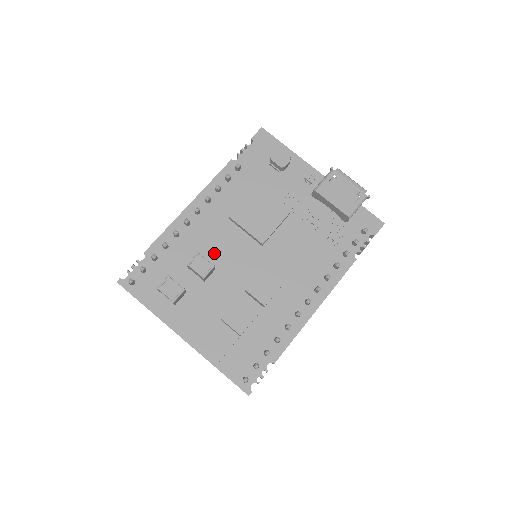
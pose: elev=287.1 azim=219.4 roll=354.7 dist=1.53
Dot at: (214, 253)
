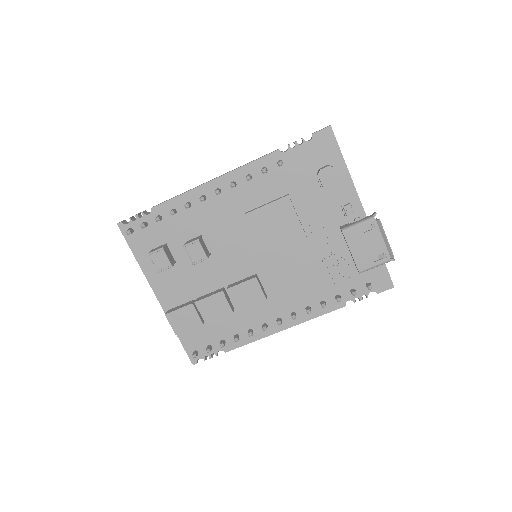
Dot at: (216, 239)
